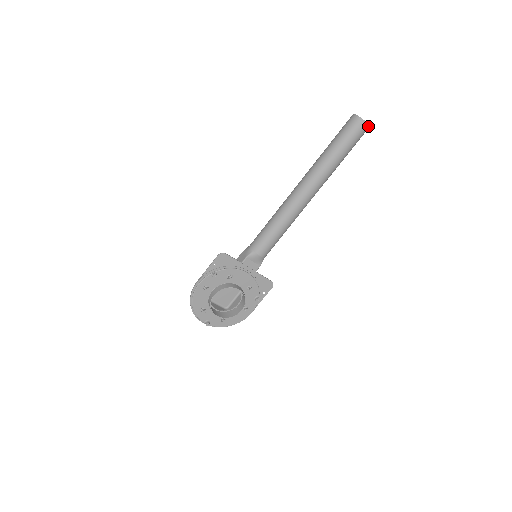
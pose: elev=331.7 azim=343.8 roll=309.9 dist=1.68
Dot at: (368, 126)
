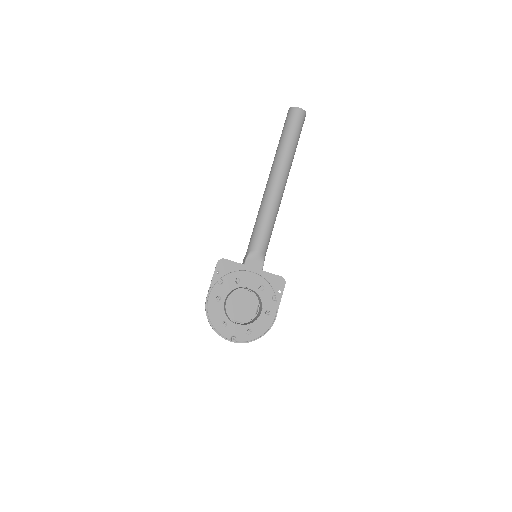
Dot at: (304, 111)
